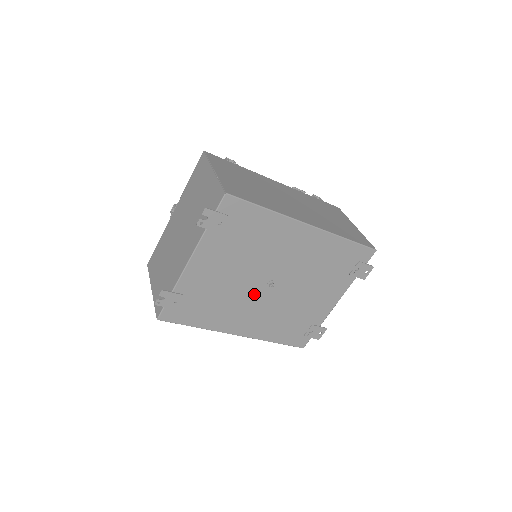
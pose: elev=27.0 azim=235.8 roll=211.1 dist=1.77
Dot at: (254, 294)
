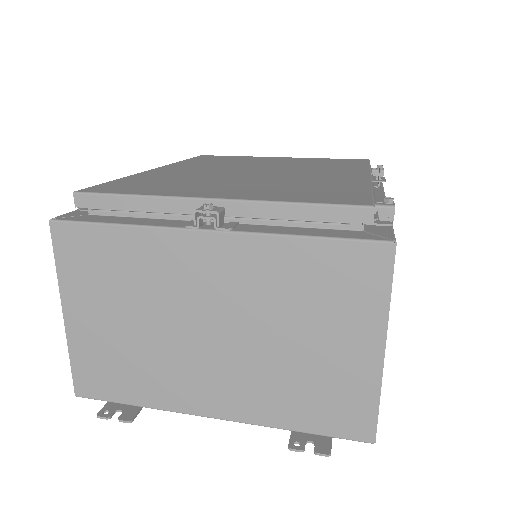
Dot at: occluded
